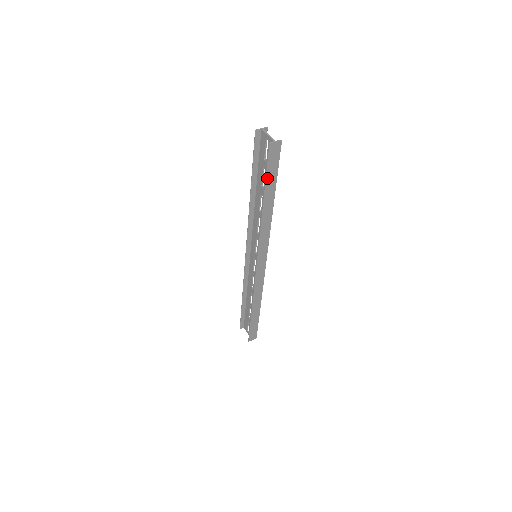
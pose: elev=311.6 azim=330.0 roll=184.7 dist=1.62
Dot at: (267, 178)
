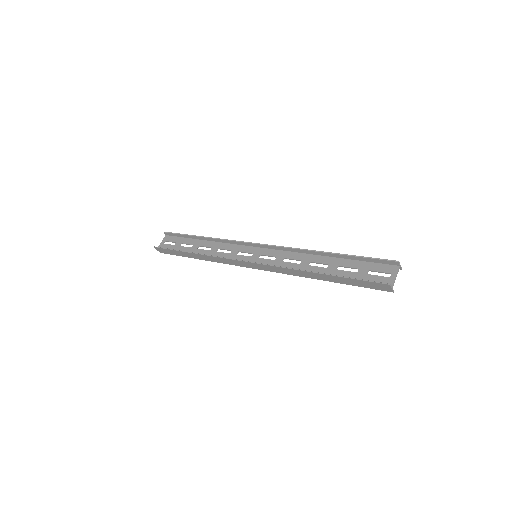
Dot at: (351, 279)
